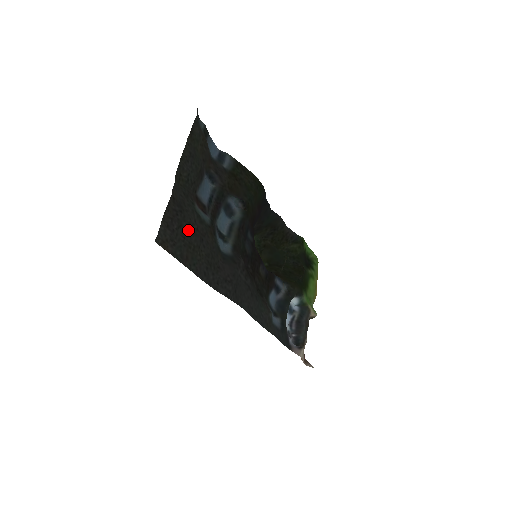
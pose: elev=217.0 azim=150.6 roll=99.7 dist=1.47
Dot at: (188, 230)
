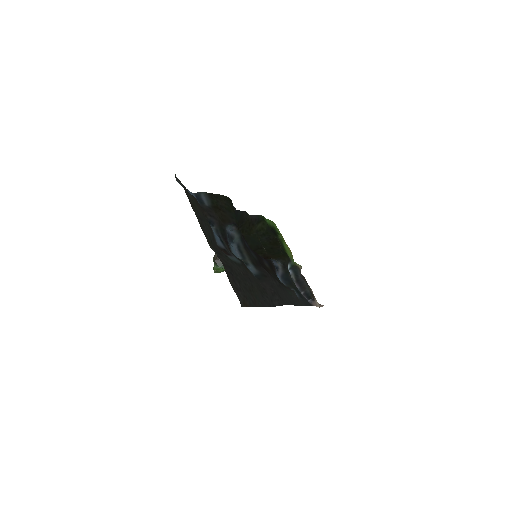
Dot at: (242, 280)
